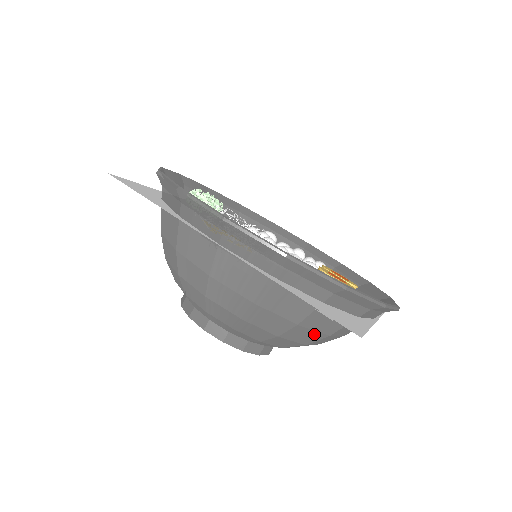
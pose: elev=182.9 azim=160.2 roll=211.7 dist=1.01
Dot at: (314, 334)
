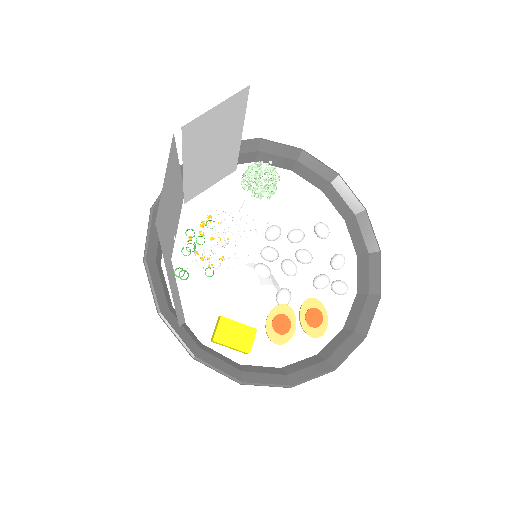
Dot at: occluded
